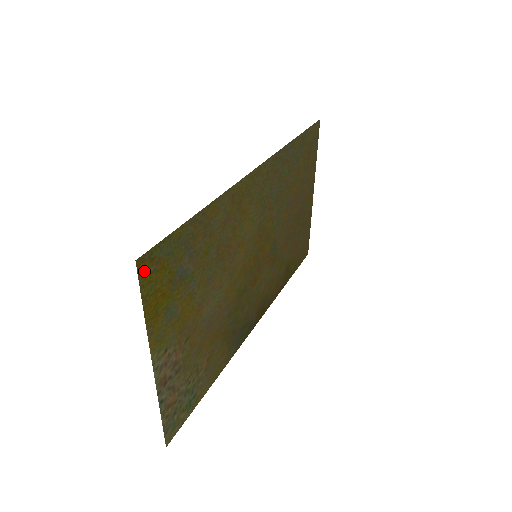
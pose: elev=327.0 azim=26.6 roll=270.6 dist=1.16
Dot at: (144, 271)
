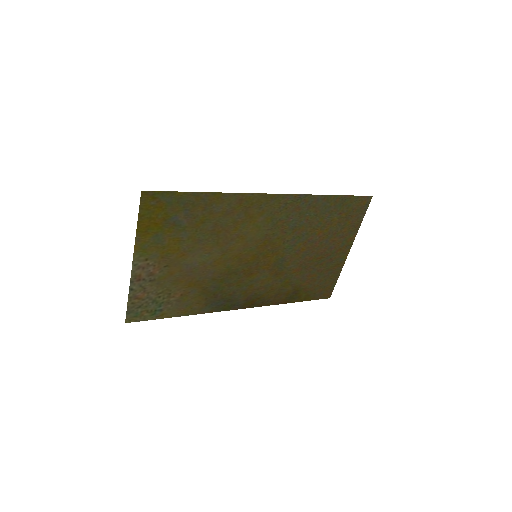
Dot at: (146, 200)
